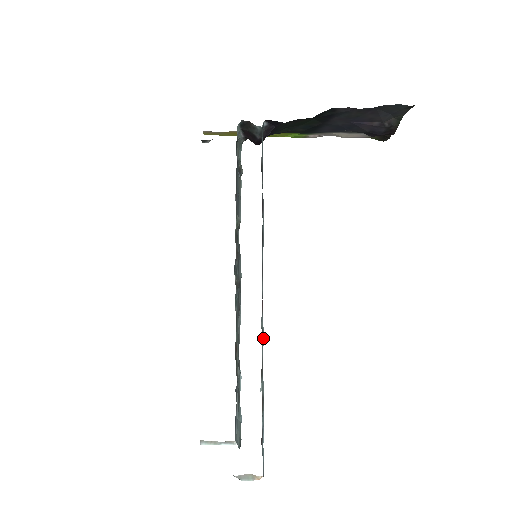
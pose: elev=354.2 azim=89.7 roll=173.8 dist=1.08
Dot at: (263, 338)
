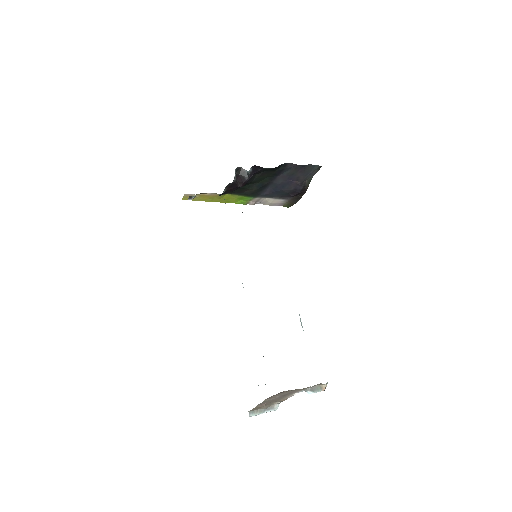
Dot at: occluded
